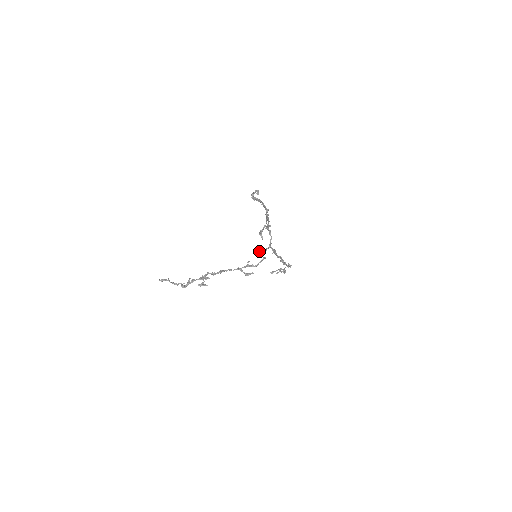
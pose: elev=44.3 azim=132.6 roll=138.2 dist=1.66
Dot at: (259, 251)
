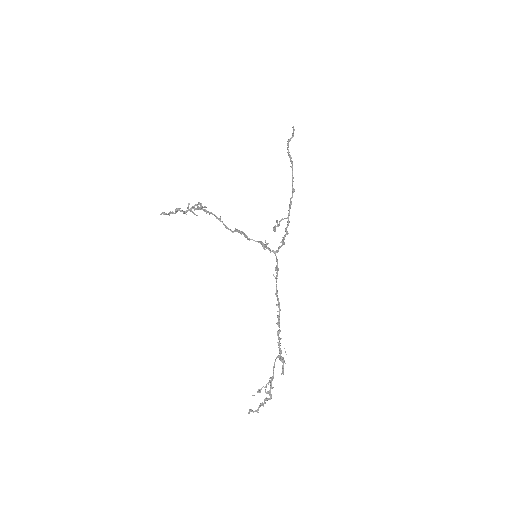
Dot at: (263, 243)
